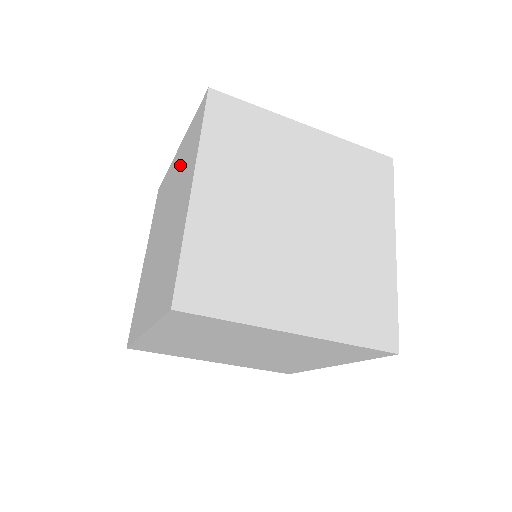
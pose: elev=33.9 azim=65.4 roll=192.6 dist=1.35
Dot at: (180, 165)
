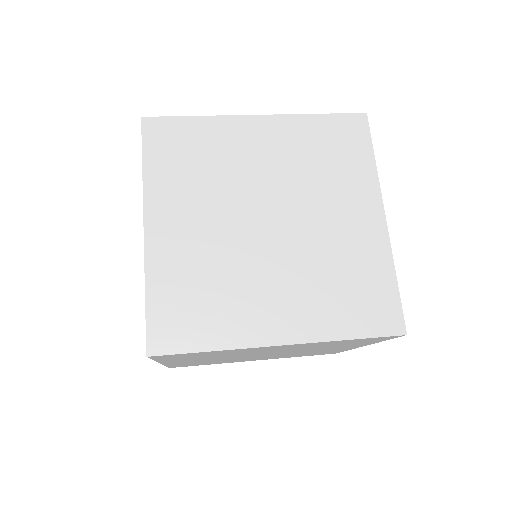
Dot at: occluded
